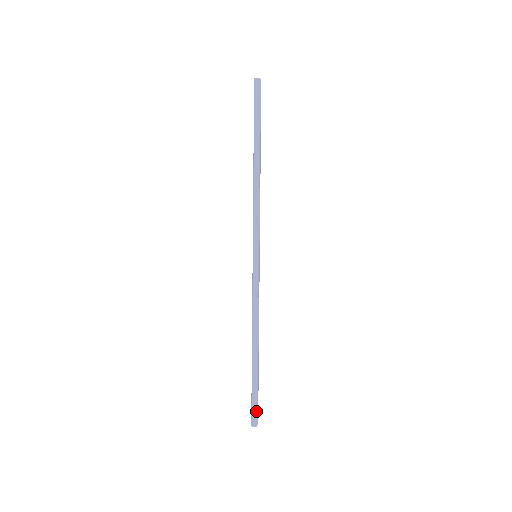
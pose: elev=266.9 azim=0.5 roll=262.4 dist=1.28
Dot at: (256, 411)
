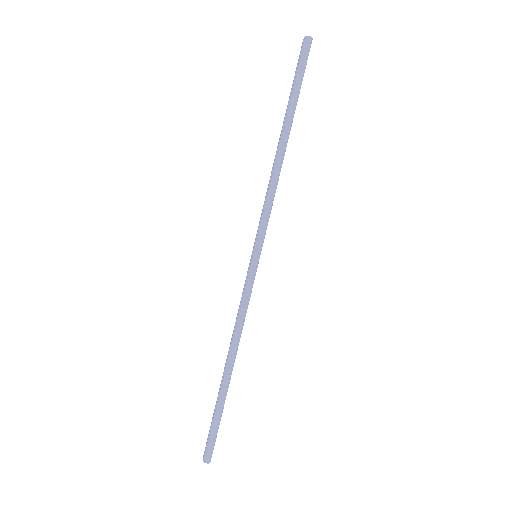
Dot at: (214, 444)
